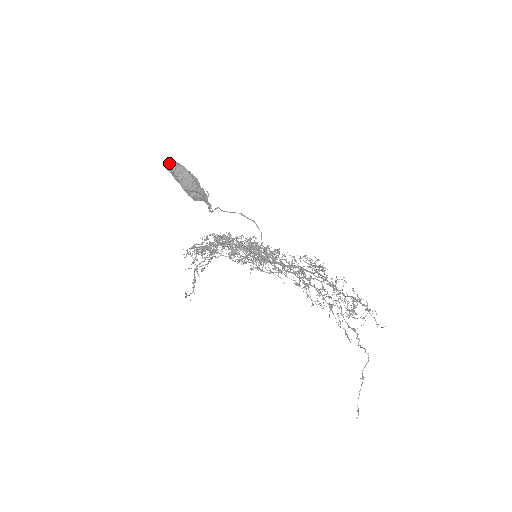
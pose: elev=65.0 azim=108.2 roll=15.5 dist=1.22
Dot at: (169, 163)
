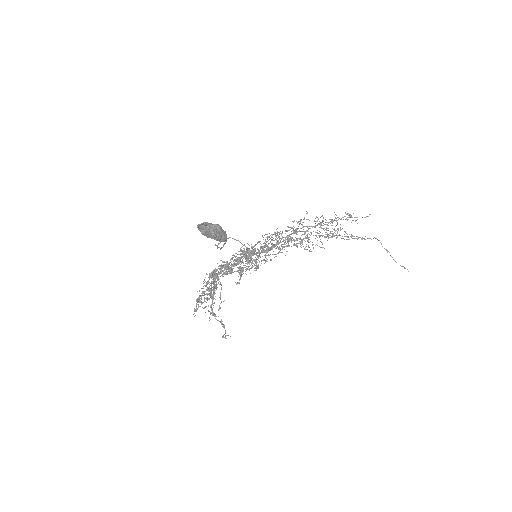
Dot at: occluded
